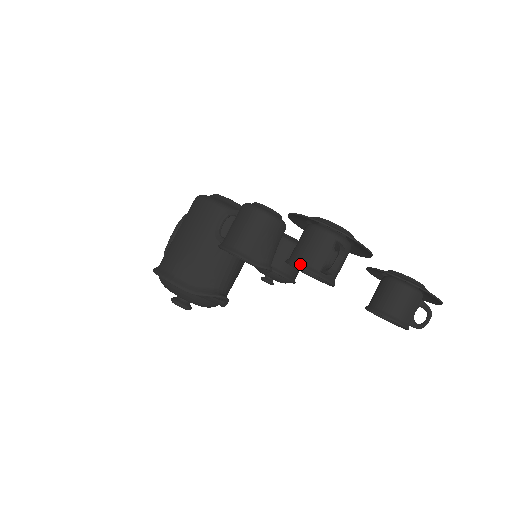
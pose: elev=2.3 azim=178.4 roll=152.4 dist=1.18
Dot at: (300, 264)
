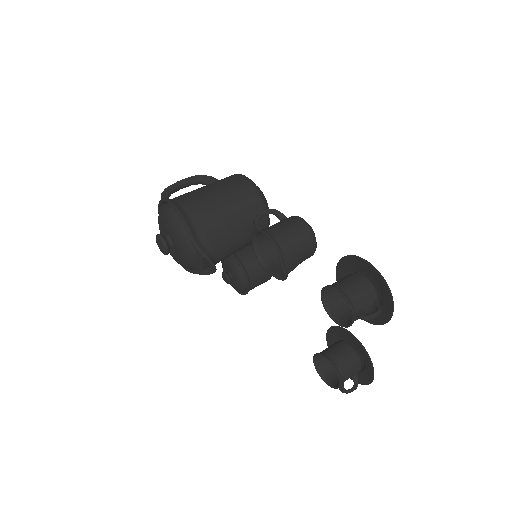
Dot at: (347, 297)
